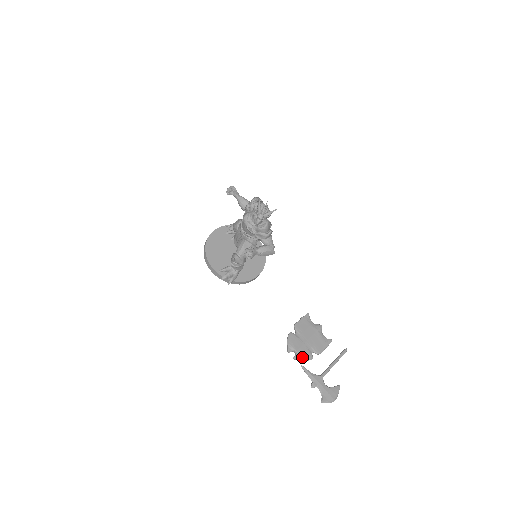
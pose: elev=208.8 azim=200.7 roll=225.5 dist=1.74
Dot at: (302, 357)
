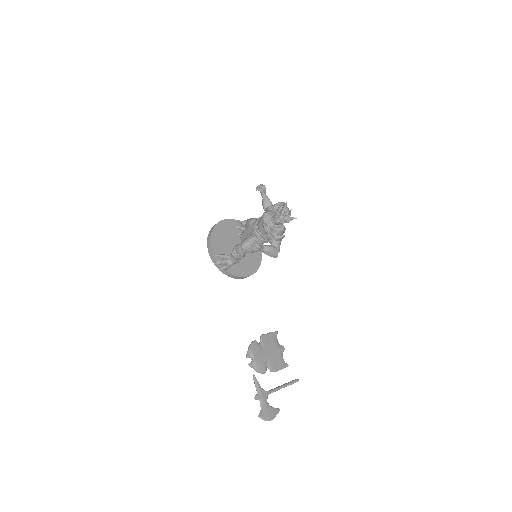
Dot at: (257, 367)
